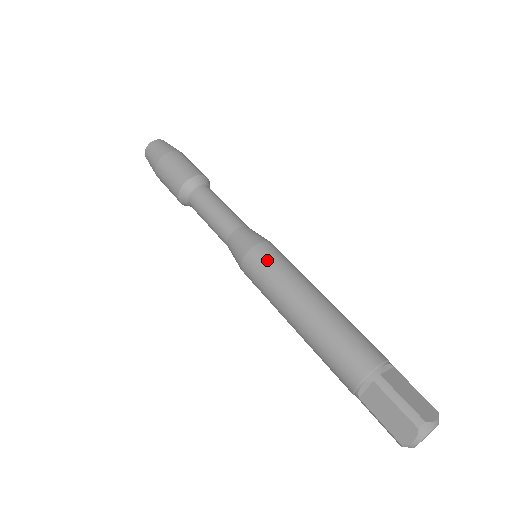
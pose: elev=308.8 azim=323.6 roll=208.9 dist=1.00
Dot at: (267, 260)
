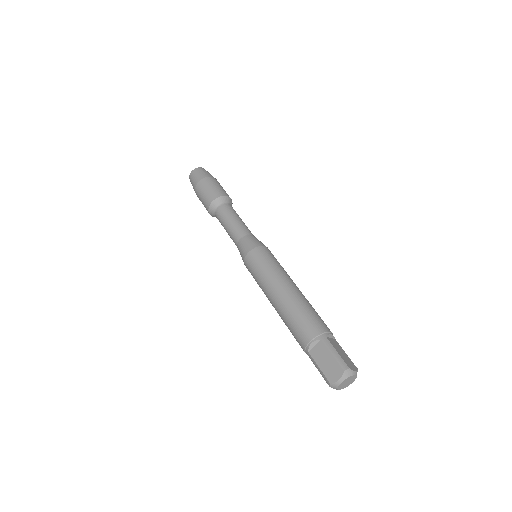
Dot at: (265, 257)
